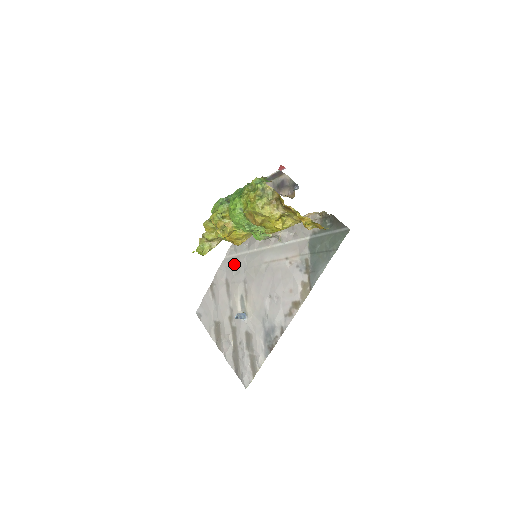
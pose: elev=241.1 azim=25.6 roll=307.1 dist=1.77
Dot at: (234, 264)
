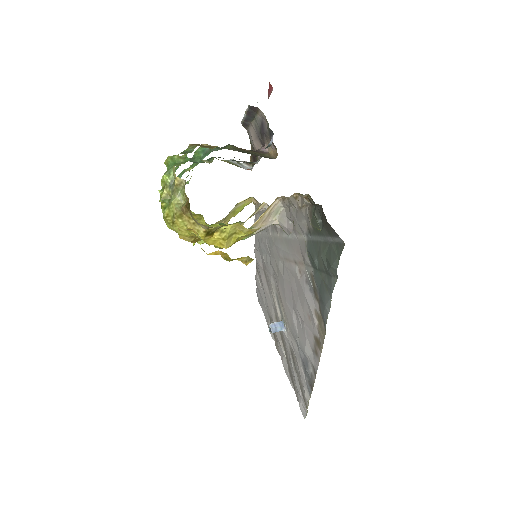
Dot at: (261, 247)
